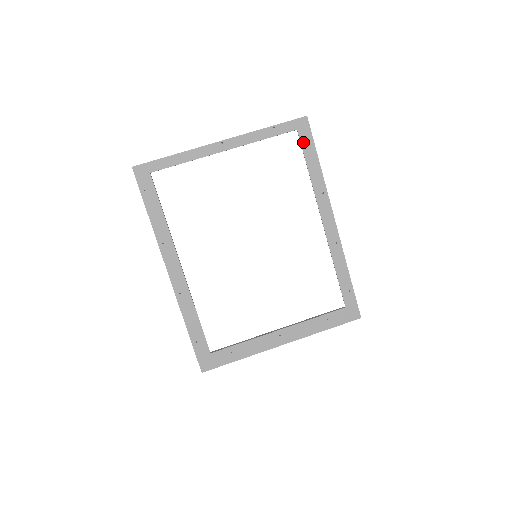
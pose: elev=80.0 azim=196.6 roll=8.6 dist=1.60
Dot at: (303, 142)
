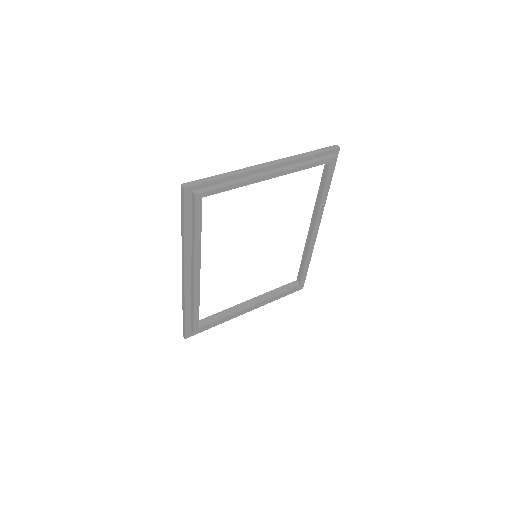
Dot at: (330, 172)
